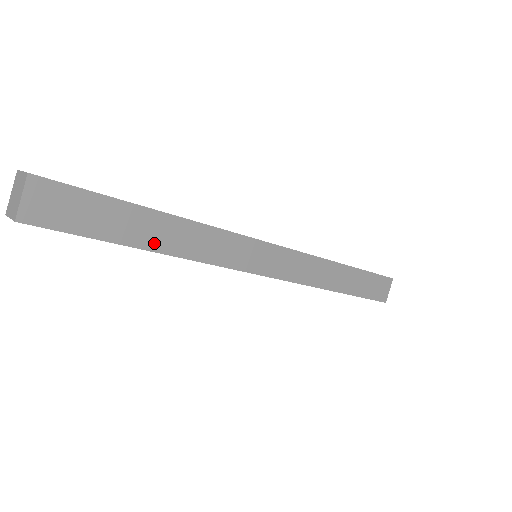
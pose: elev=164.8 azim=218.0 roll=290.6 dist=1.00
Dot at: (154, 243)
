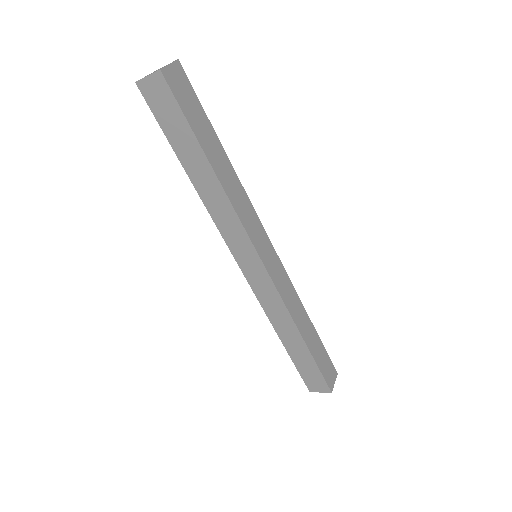
Dot at: (193, 174)
